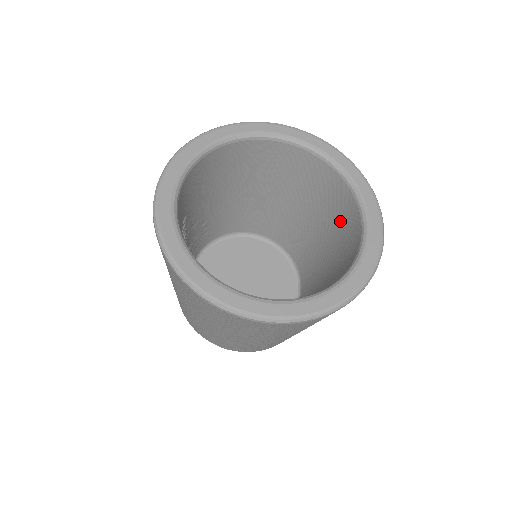
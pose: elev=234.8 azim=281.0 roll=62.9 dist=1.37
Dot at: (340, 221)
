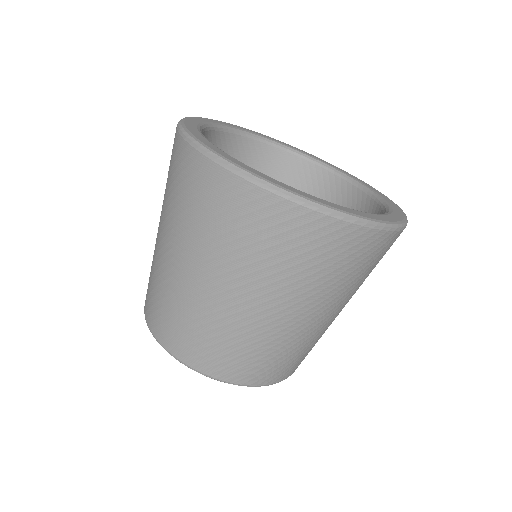
Dot at: occluded
